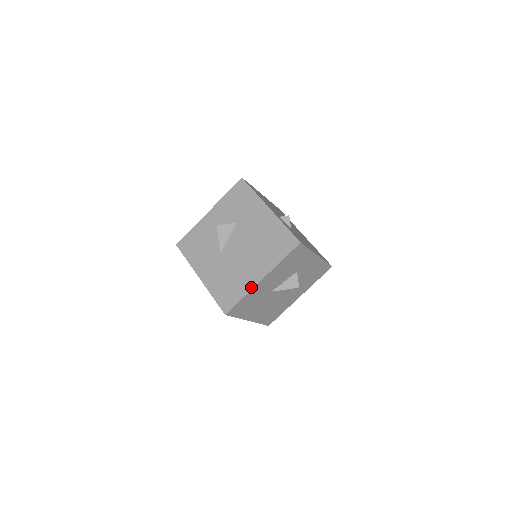
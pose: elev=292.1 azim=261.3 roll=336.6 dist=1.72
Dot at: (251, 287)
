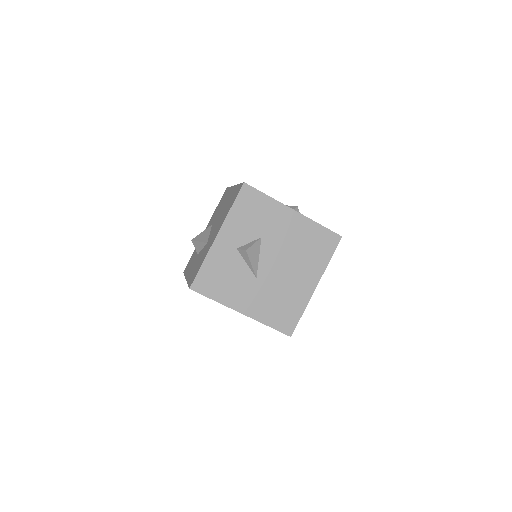
Dot at: (308, 299)
